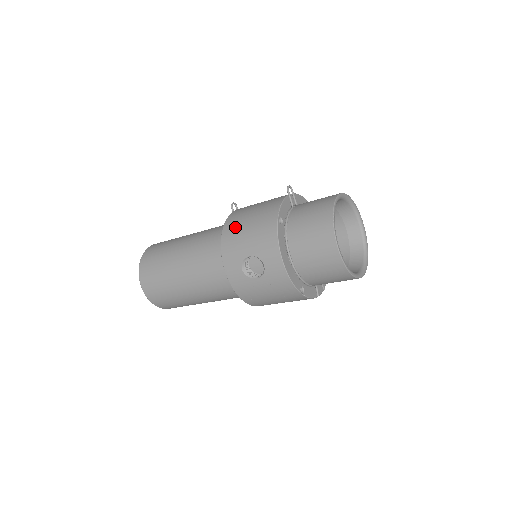
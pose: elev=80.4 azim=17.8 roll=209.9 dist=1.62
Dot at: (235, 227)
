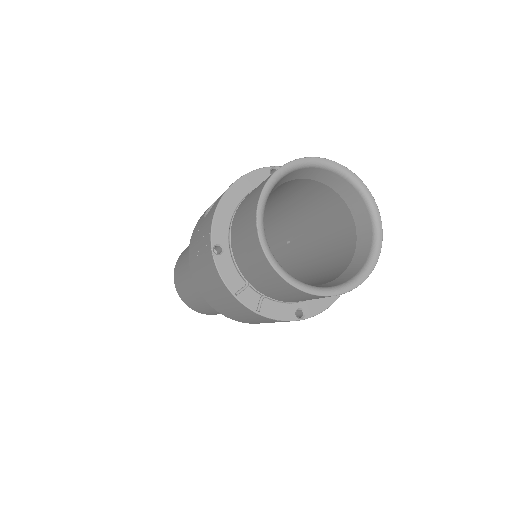
Dot at: occluded
